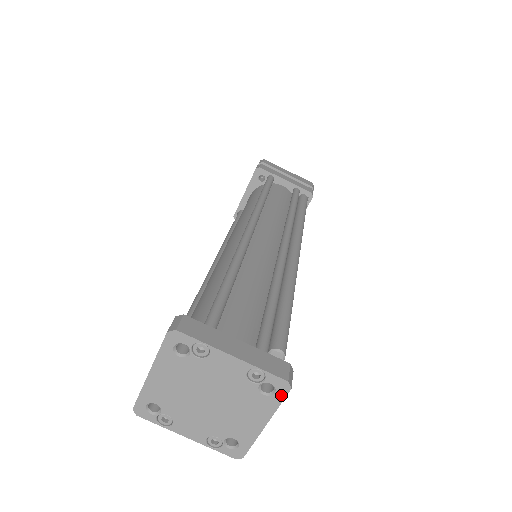
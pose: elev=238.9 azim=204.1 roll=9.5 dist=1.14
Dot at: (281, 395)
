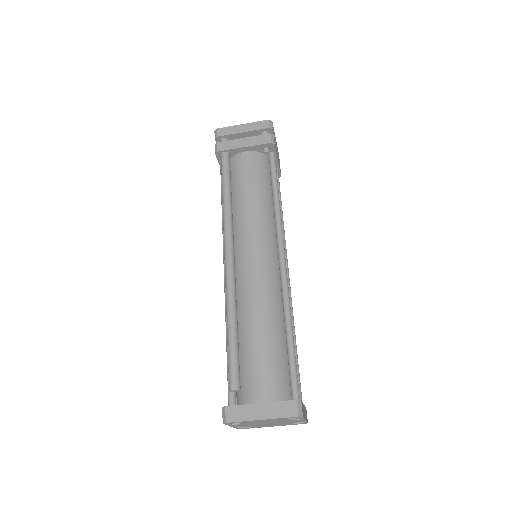
Dot at: (297, 424)
